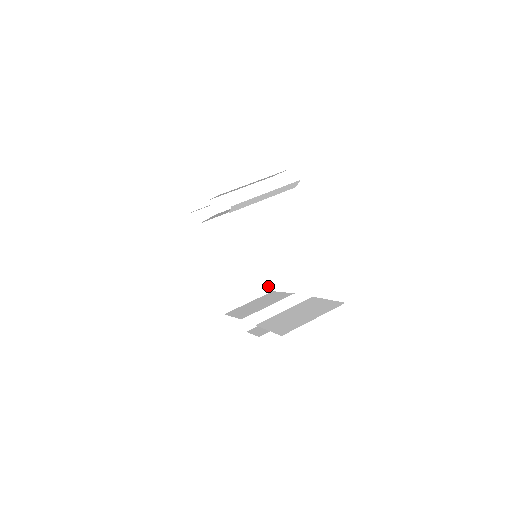
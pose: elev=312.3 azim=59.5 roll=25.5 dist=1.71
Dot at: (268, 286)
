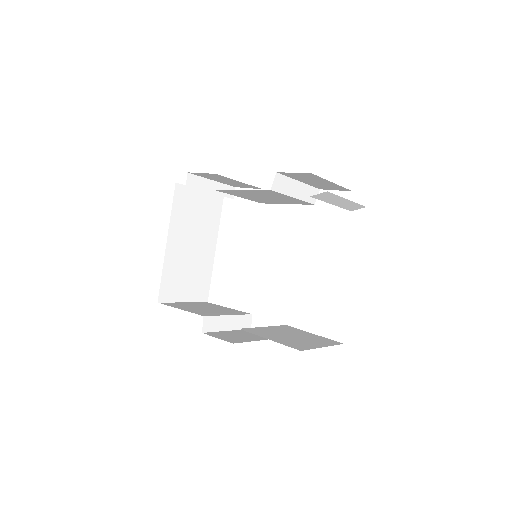
Dot at: (206, 294)
